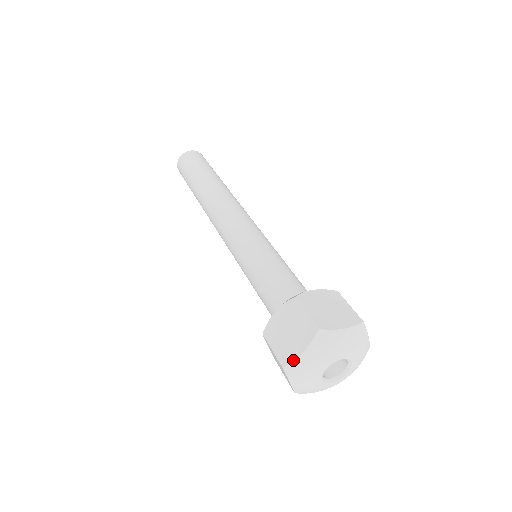
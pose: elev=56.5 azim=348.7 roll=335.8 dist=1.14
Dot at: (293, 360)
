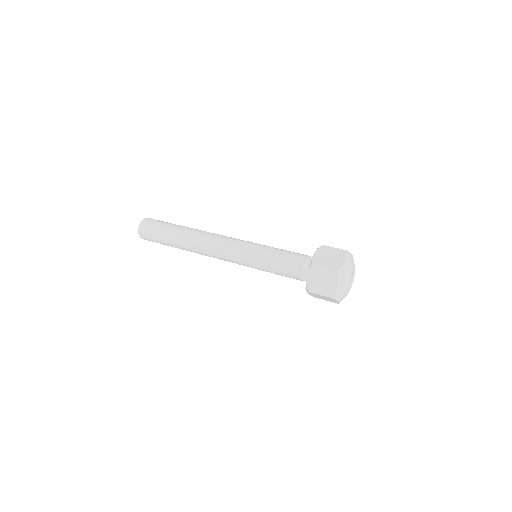
Dot at: (341, 265)
